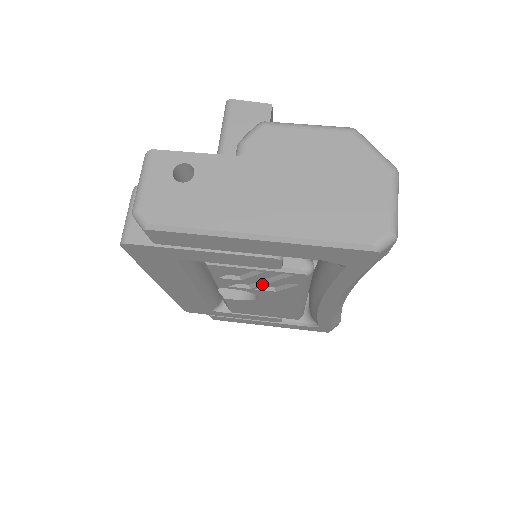
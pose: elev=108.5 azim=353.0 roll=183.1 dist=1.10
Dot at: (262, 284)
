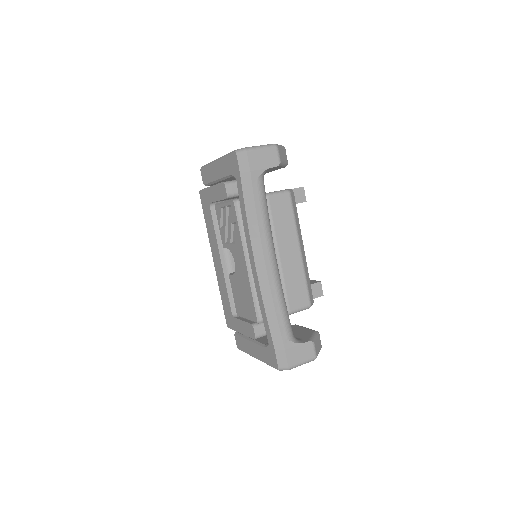
Dot at: (230, 232)
